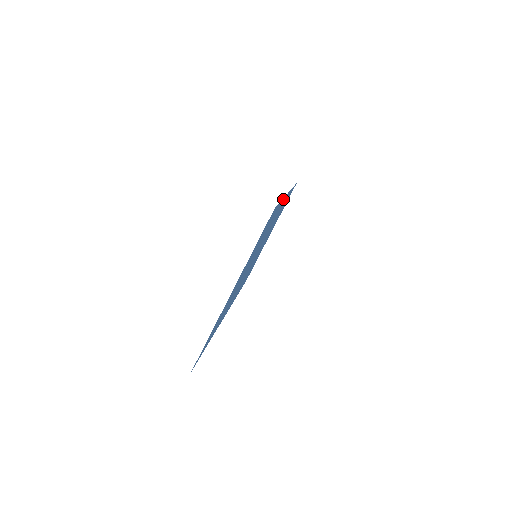
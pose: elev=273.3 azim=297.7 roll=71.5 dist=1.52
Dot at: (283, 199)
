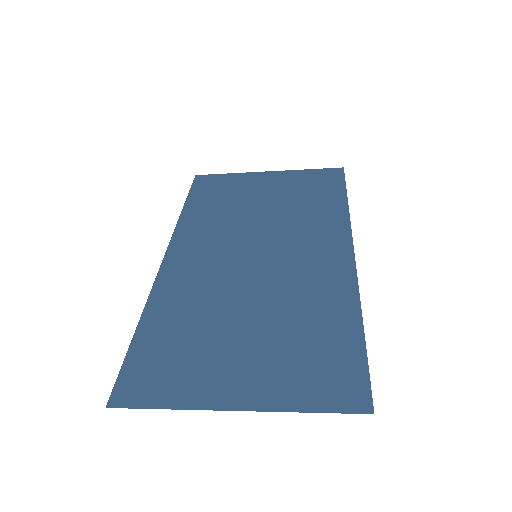
Dot at: (355, 296)
